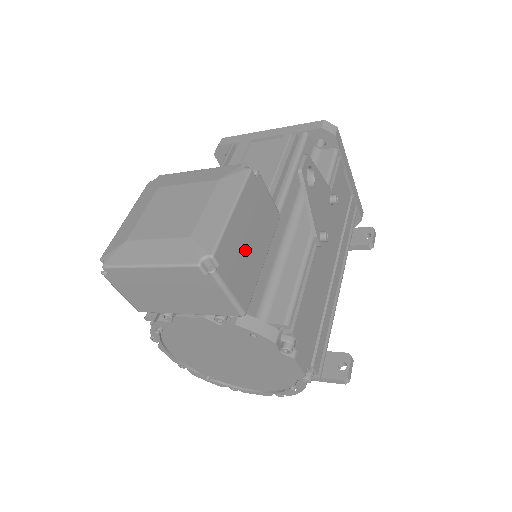
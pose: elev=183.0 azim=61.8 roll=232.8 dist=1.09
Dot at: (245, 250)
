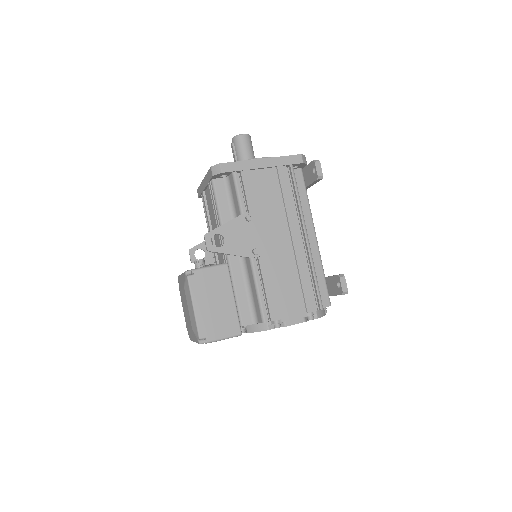
Dot at: (216, 313)
